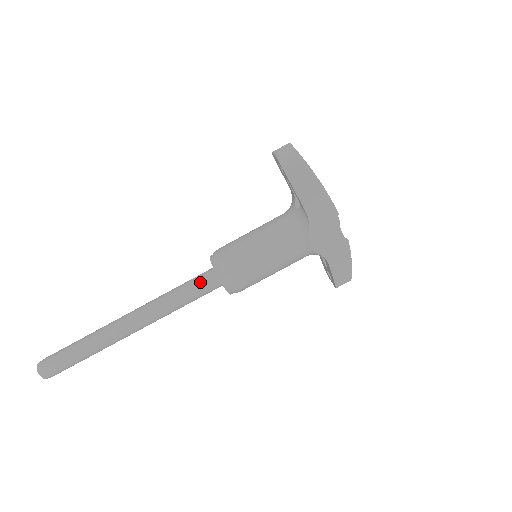
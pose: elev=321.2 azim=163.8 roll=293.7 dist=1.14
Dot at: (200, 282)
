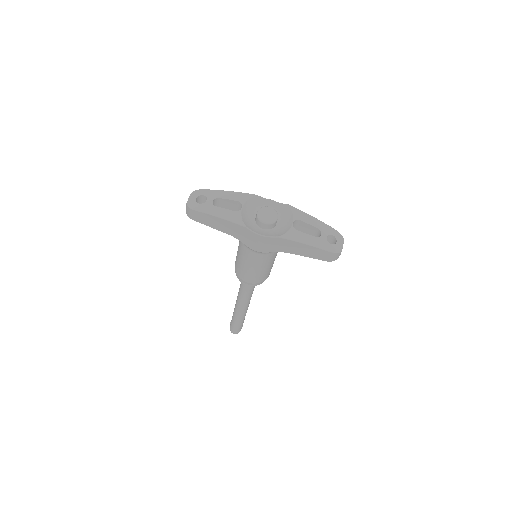
Dot at: occluded
